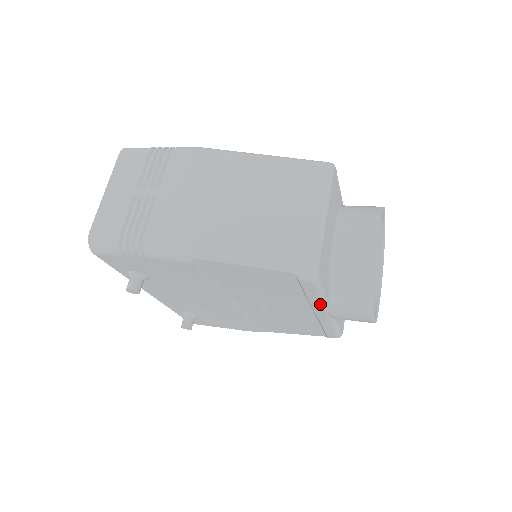
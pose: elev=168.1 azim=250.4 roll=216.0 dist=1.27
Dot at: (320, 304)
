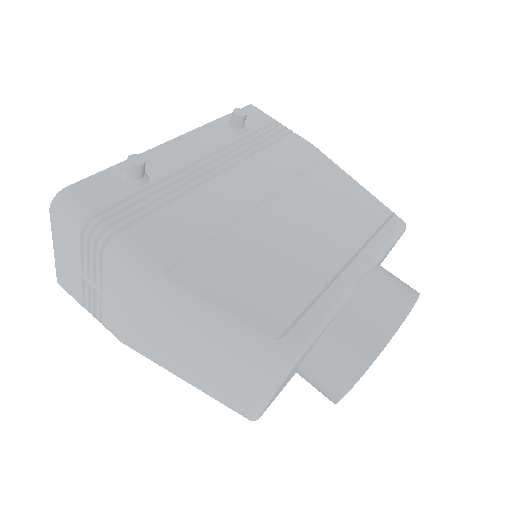
Dot at: occluded
